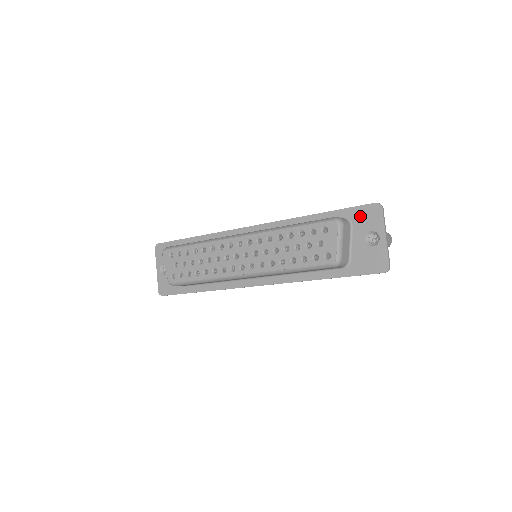
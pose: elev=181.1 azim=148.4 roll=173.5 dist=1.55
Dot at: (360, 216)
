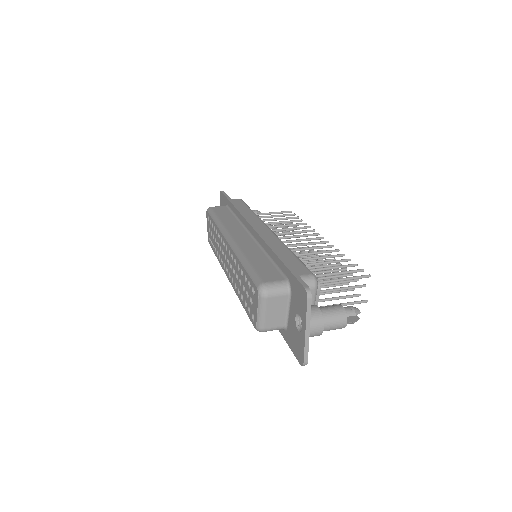
Dot at: (295, 290)
